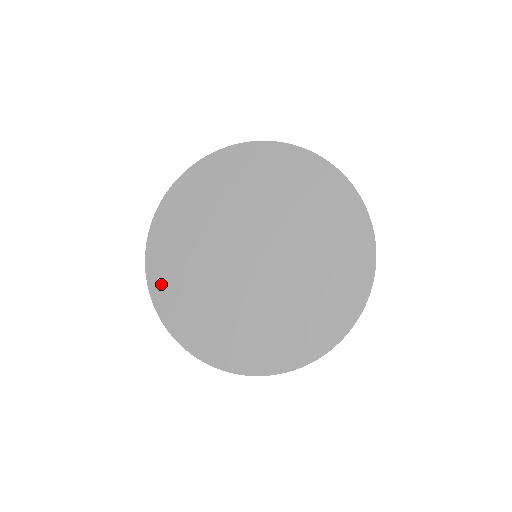
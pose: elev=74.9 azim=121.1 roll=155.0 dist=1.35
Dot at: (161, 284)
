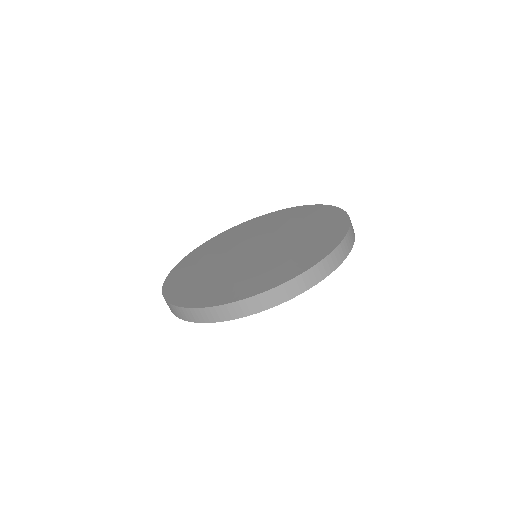
Dot at: (174, 285)
